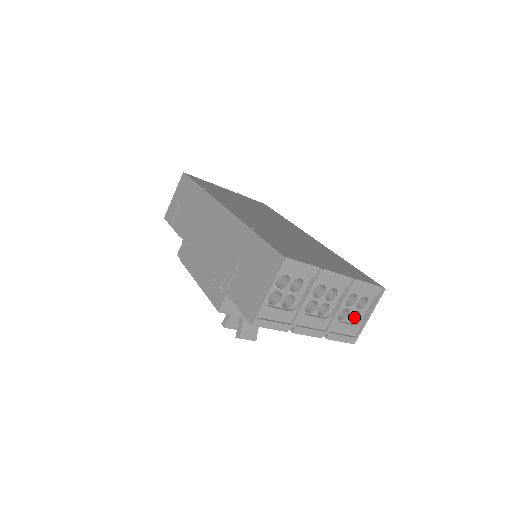
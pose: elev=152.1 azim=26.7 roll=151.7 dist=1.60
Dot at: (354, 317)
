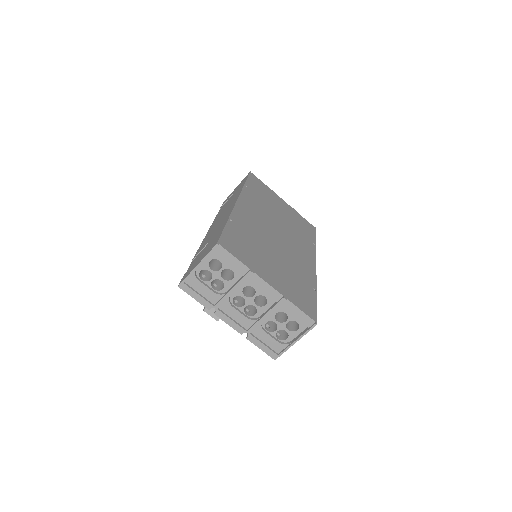
Dot at: (285, 337)
